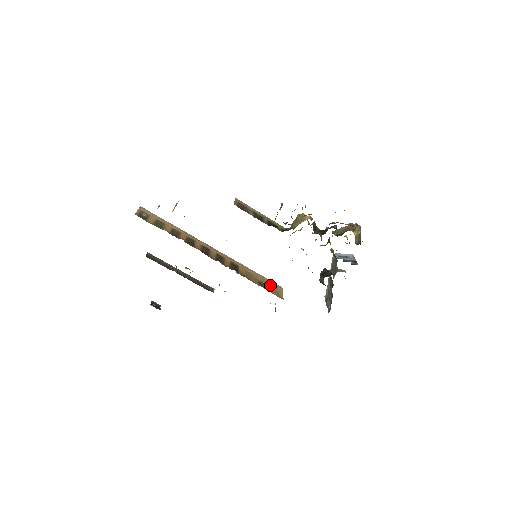
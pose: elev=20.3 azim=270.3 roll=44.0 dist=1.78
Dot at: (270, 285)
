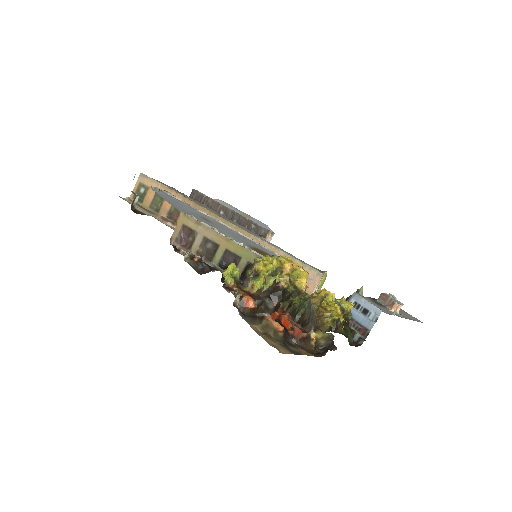
Dot at: occluded
